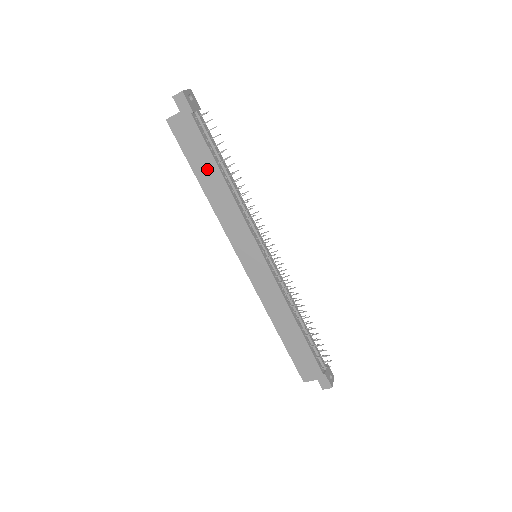
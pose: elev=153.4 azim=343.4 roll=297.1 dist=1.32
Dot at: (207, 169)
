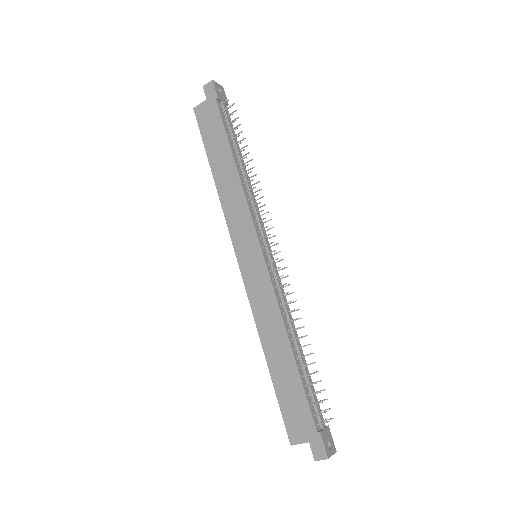
Dot at: (220, 153)
